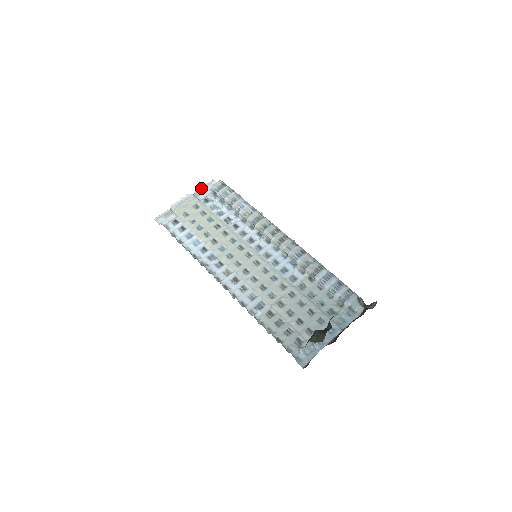
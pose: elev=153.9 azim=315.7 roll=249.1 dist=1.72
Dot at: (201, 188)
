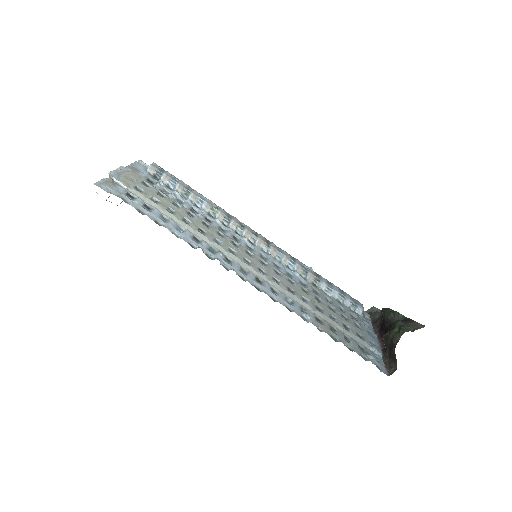
Dot at: (132, 165)
